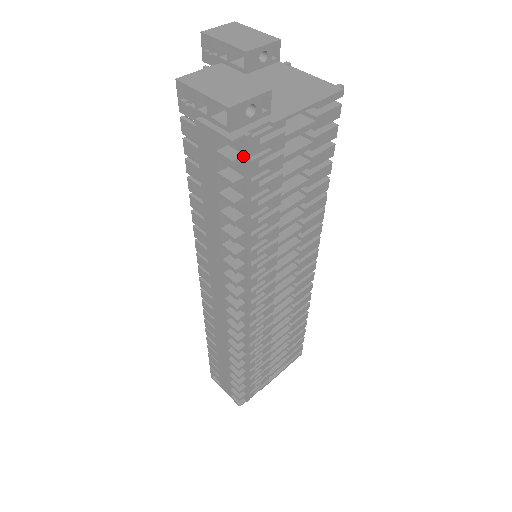
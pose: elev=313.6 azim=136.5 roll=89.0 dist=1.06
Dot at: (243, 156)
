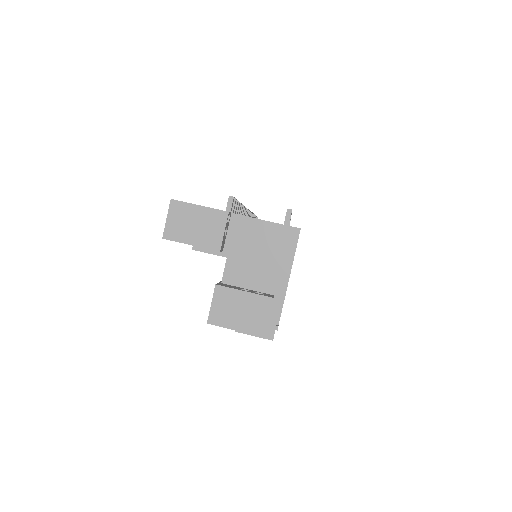
Dot at: occluded
